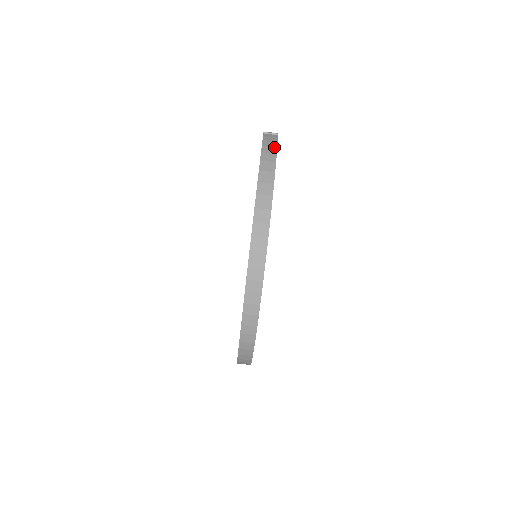
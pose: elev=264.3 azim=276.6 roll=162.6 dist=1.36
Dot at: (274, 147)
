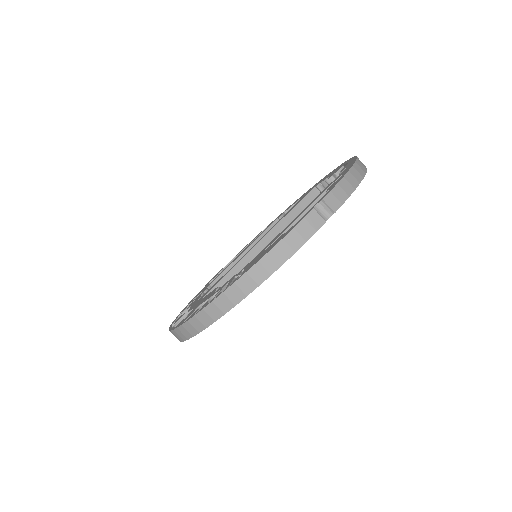
Dot at: (292, 251)
